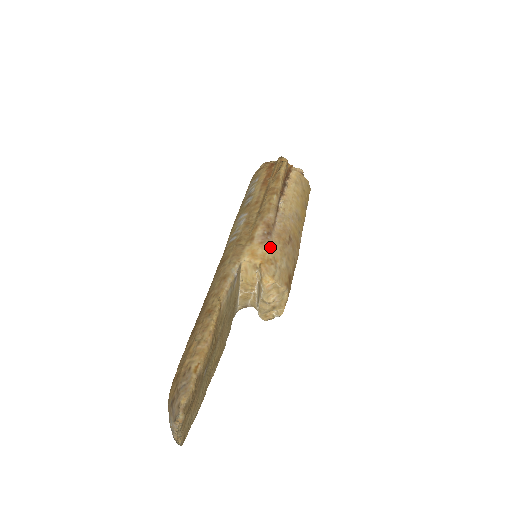
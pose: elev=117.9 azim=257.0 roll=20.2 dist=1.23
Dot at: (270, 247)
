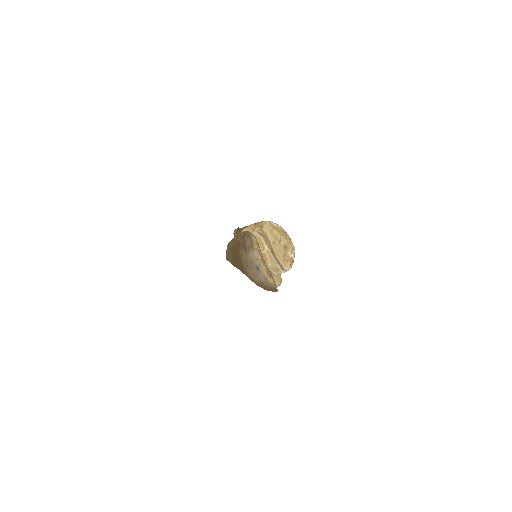
Dot at: occluded
